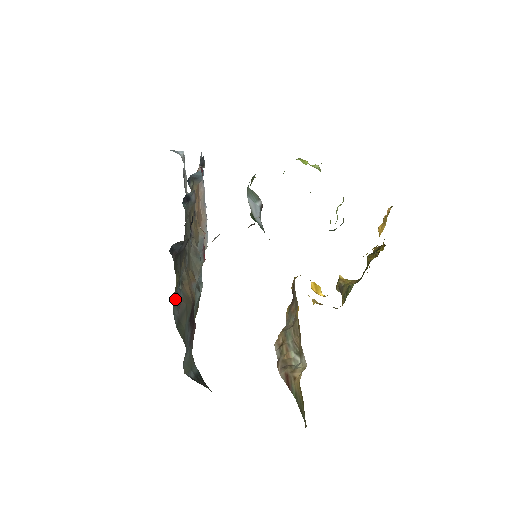
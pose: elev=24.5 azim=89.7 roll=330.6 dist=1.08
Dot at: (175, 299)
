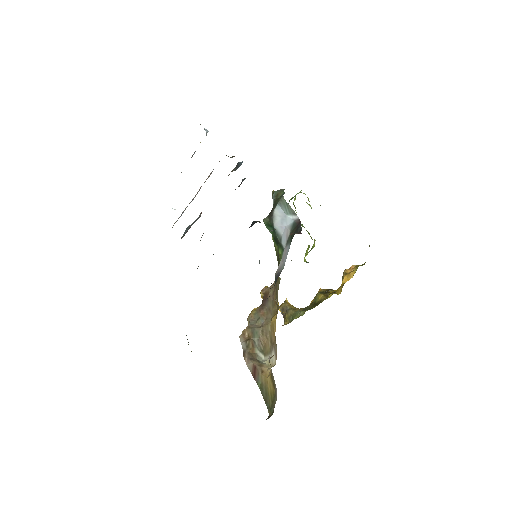
Dot at: occluded
